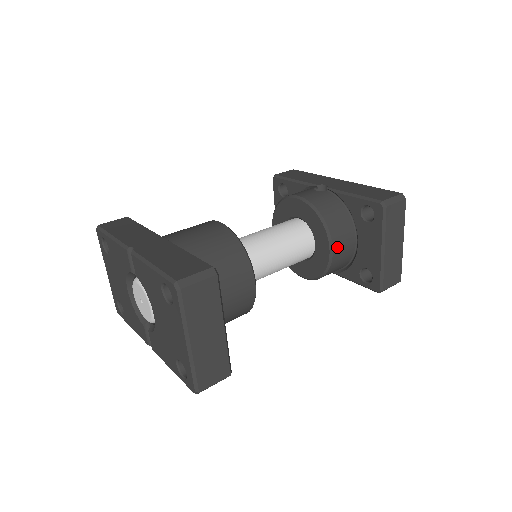
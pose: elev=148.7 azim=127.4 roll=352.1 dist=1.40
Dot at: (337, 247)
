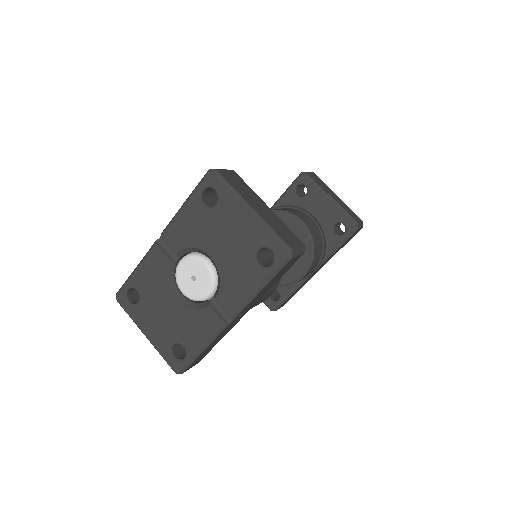
Dot at: (303, 220)
